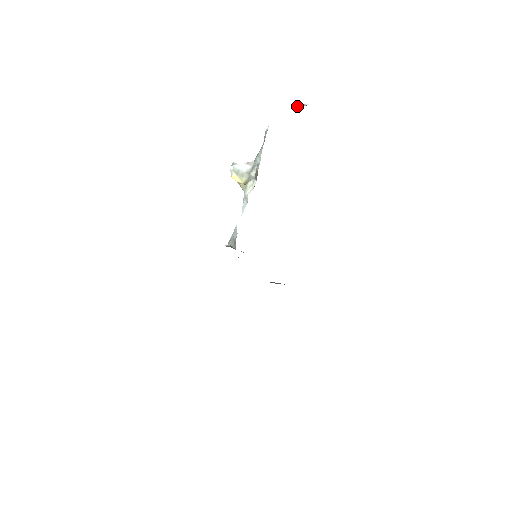
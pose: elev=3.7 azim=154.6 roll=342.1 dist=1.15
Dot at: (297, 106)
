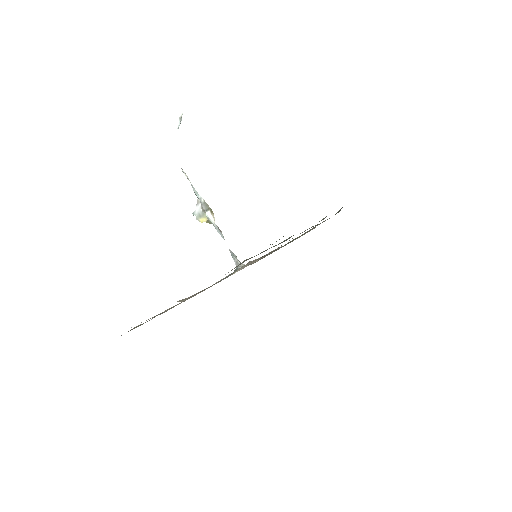
Dot at: (178, 127)
